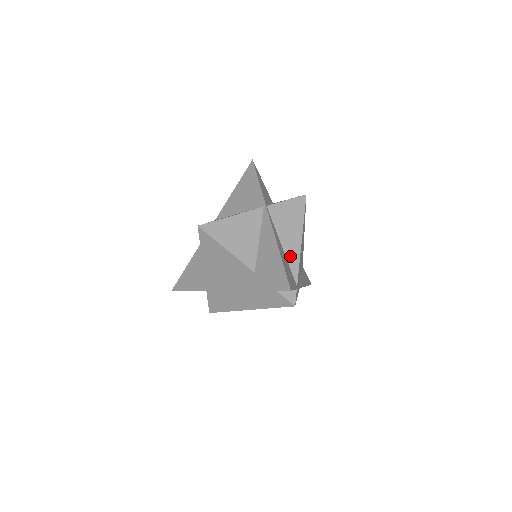
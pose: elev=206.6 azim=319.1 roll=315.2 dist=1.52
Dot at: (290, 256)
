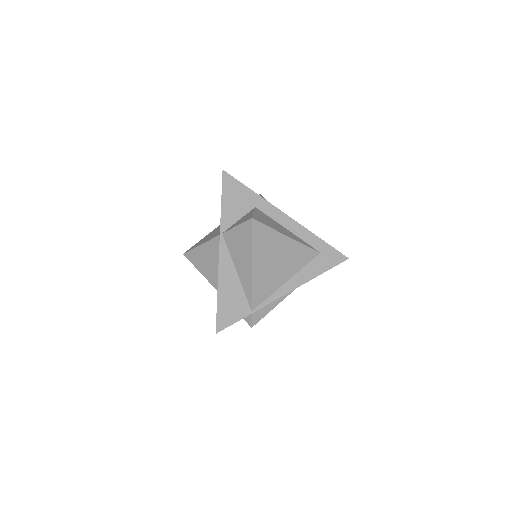
Dot at: (244, 283)
